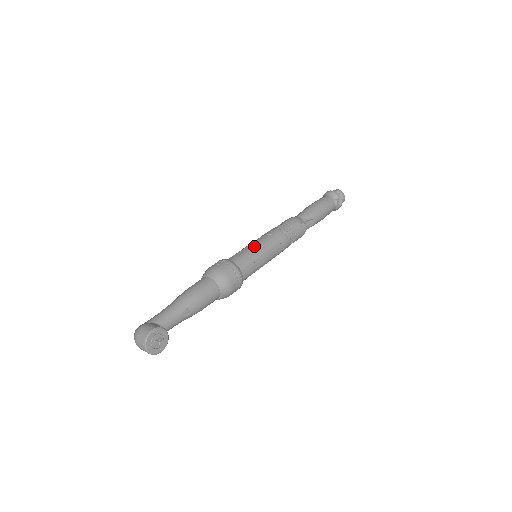
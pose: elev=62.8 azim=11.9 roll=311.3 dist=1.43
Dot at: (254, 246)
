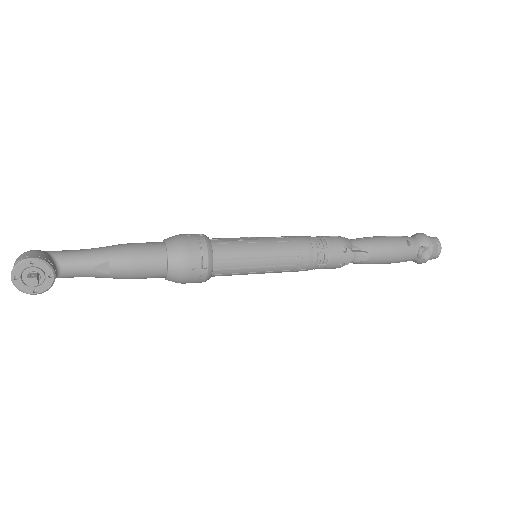
Dot at: (256, 240)
